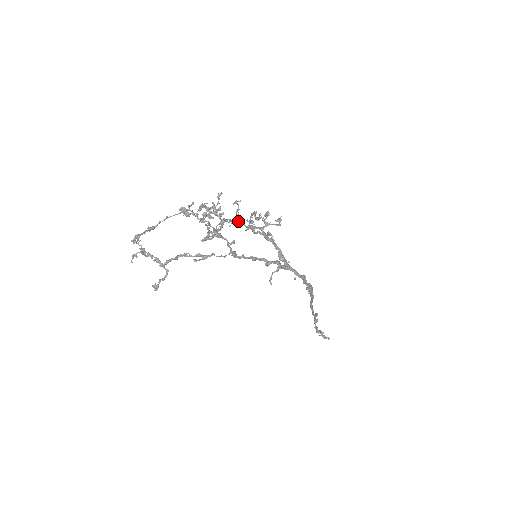
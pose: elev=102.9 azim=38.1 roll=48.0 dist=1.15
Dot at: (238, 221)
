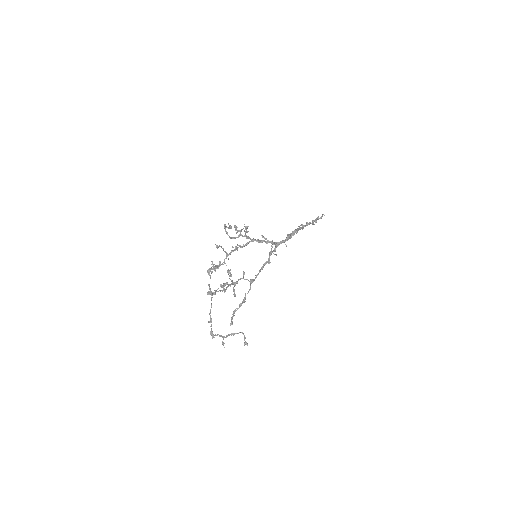
Dot at: (229, 254)
